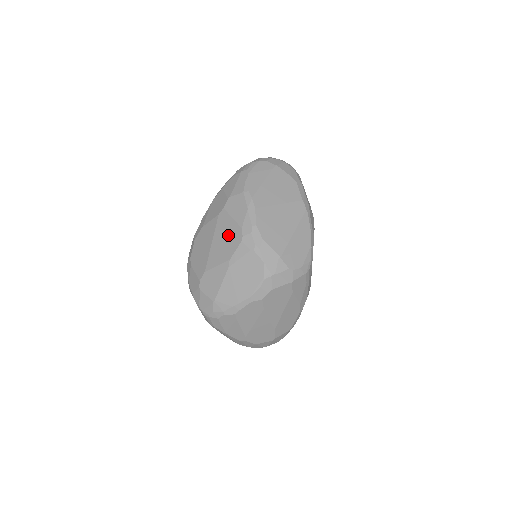
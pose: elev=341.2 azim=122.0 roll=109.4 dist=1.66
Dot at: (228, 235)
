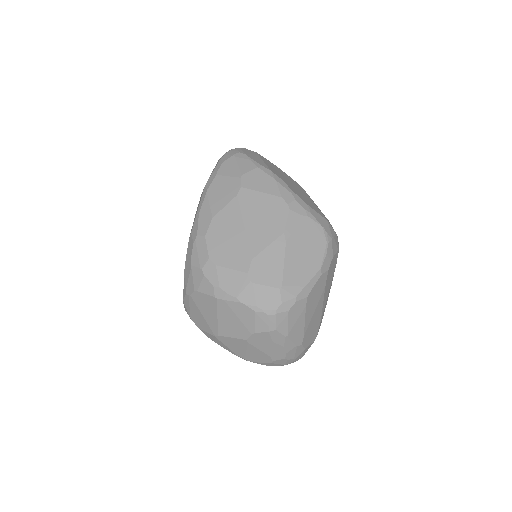
Dot at: (266, 210)
